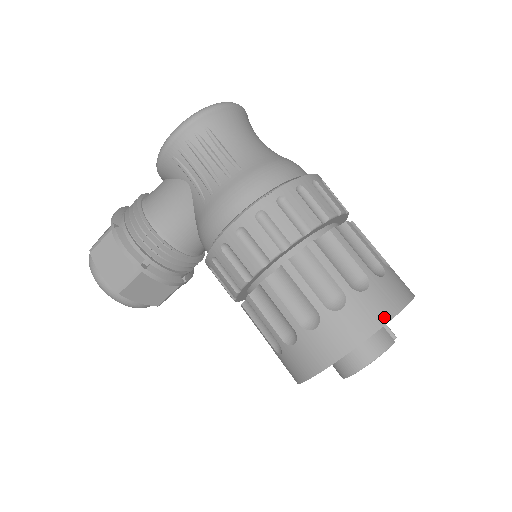
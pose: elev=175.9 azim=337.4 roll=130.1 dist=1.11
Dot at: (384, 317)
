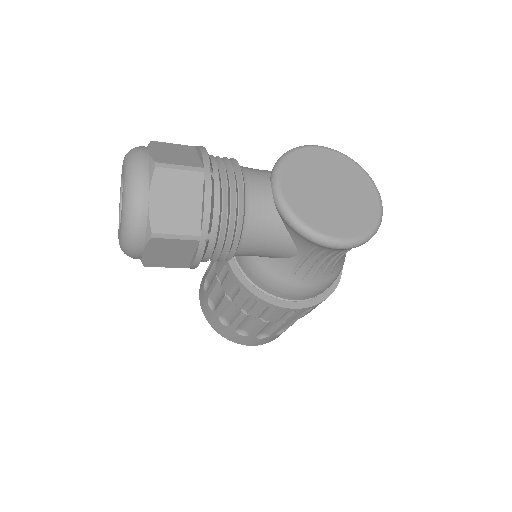
Dot at: occluded
